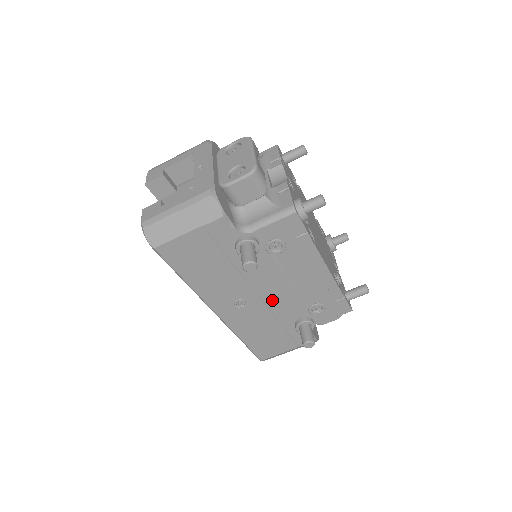
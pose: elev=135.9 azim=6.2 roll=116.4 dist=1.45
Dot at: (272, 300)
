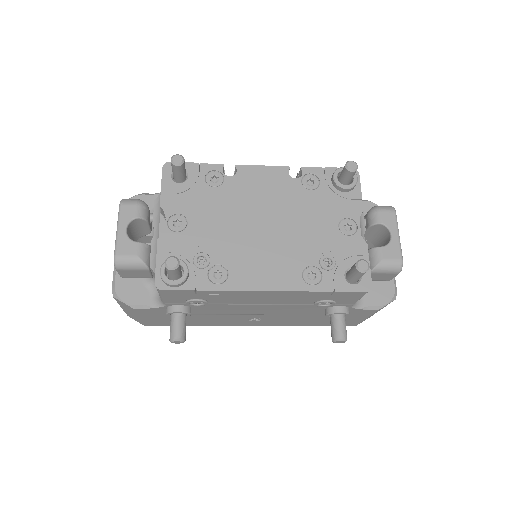
Dot at: (273, 312)
